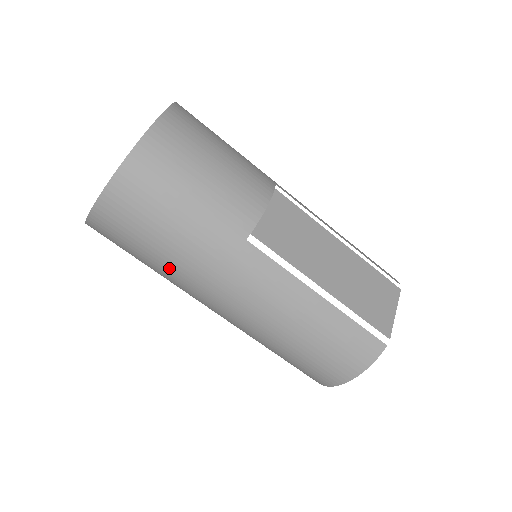
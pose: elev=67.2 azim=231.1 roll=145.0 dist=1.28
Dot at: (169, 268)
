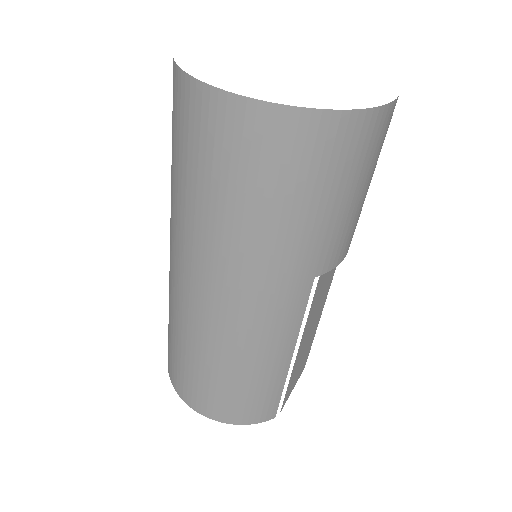
Dot at: (223, 227)
